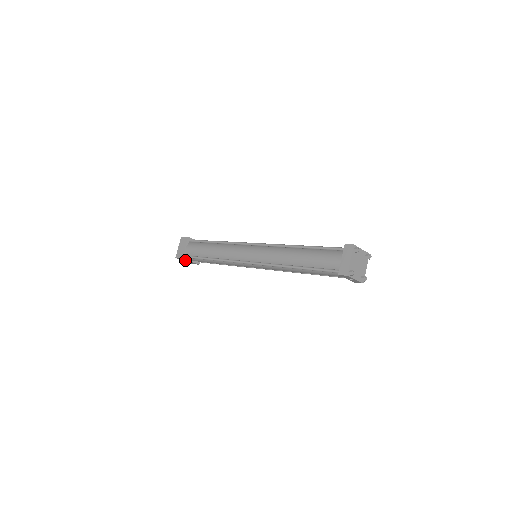
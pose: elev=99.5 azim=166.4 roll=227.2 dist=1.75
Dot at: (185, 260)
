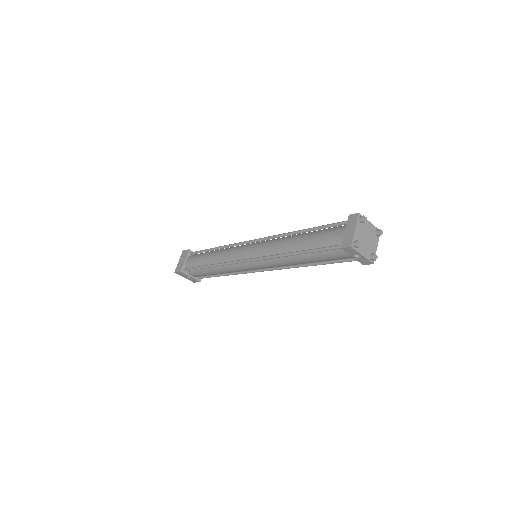
Dot at: (185, 275)
